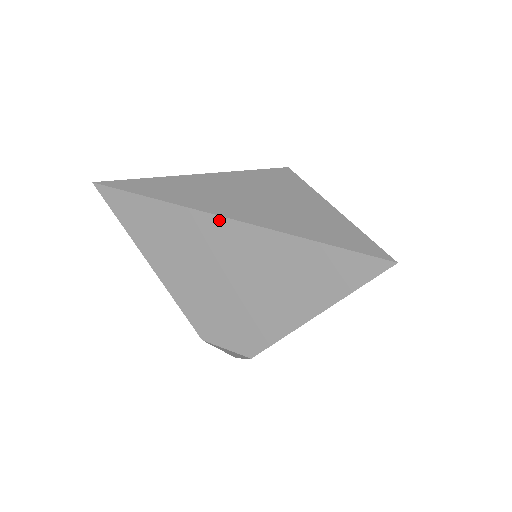
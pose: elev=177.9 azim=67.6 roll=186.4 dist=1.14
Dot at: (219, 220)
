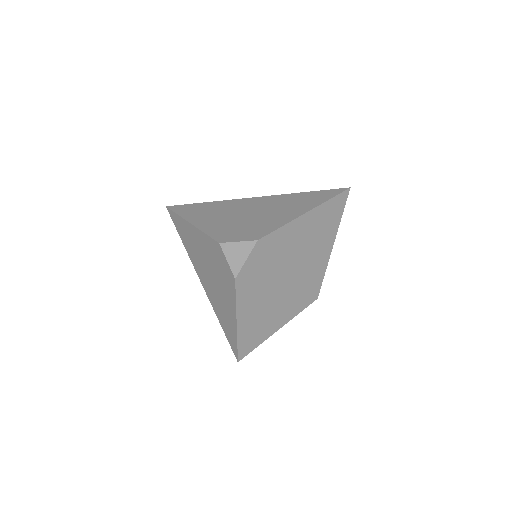
Dot at: (248, 199)
